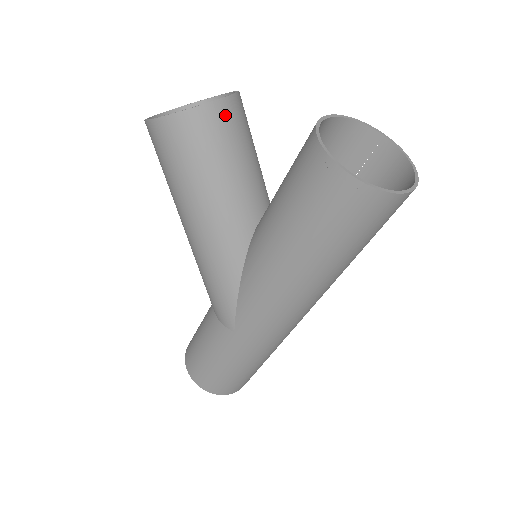
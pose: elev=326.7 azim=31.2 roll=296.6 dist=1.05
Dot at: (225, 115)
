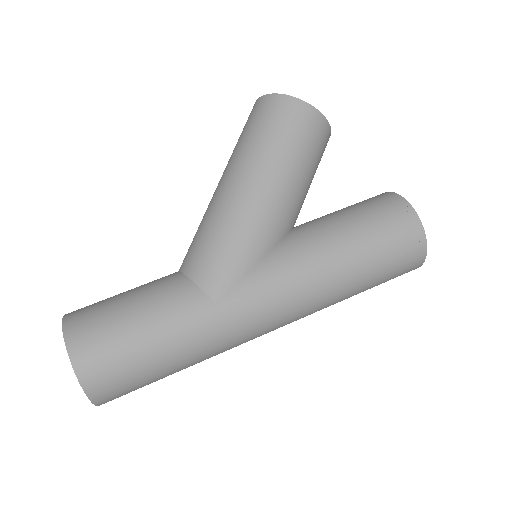
Dot at: occluded
